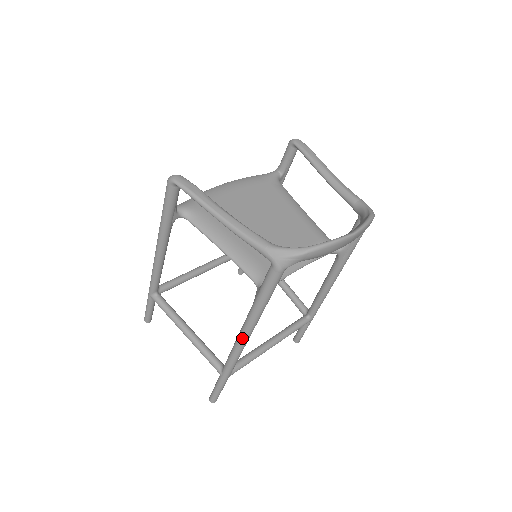
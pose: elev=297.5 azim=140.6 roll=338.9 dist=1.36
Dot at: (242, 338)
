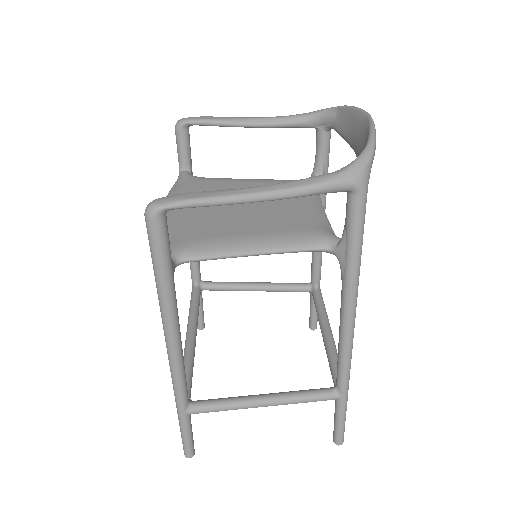
Dot at: (351, 323)
